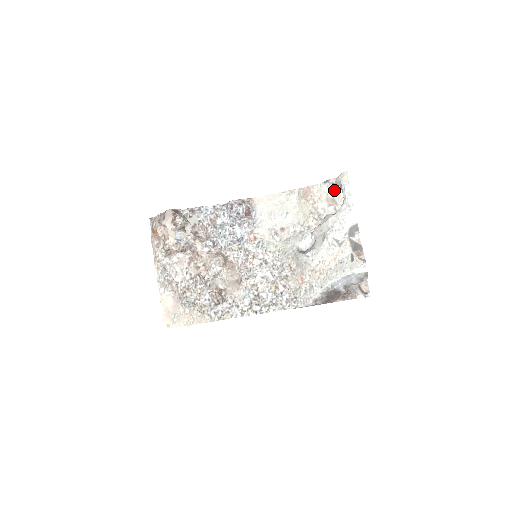
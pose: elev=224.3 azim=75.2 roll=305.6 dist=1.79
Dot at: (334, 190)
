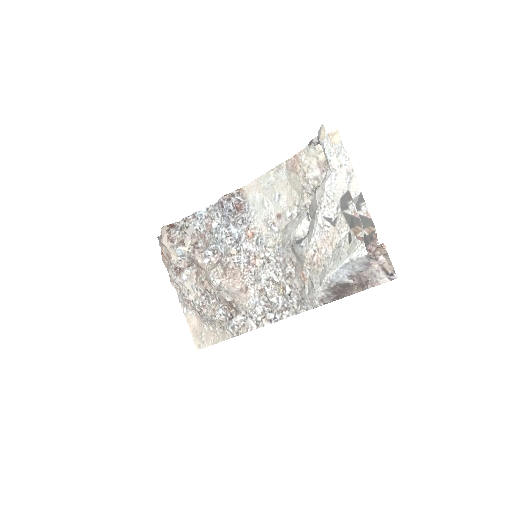
Dot at: occluded
